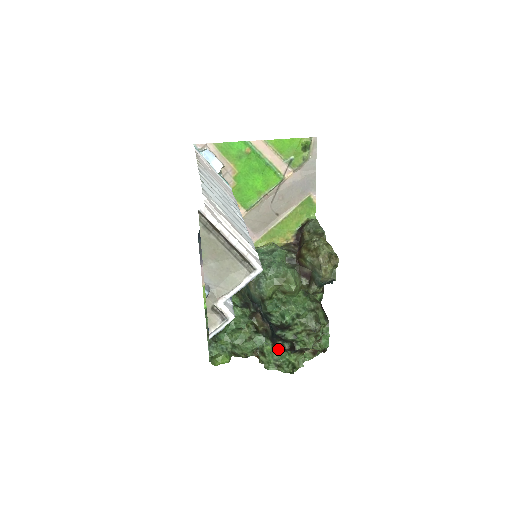
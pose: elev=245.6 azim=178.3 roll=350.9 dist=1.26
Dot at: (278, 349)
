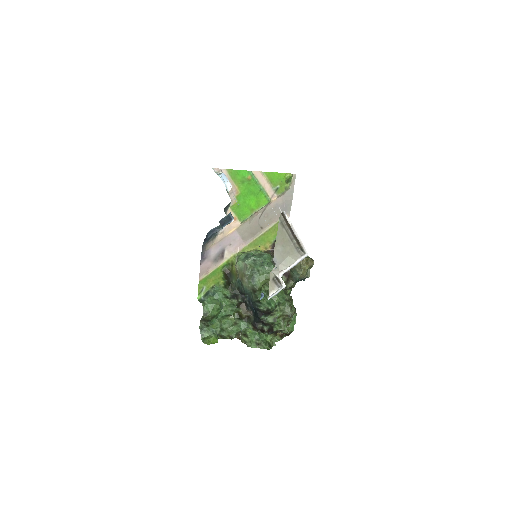
Dot at: (258, 331)
